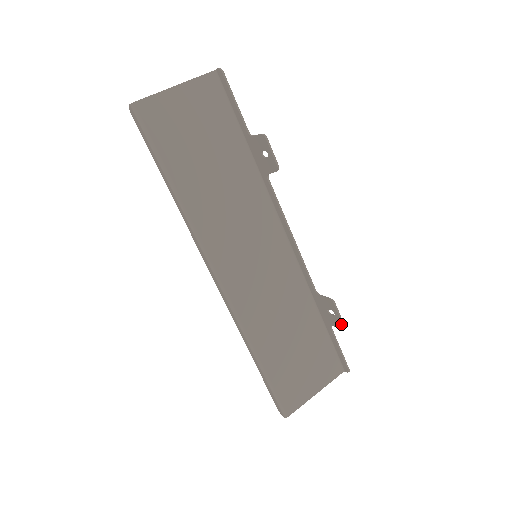
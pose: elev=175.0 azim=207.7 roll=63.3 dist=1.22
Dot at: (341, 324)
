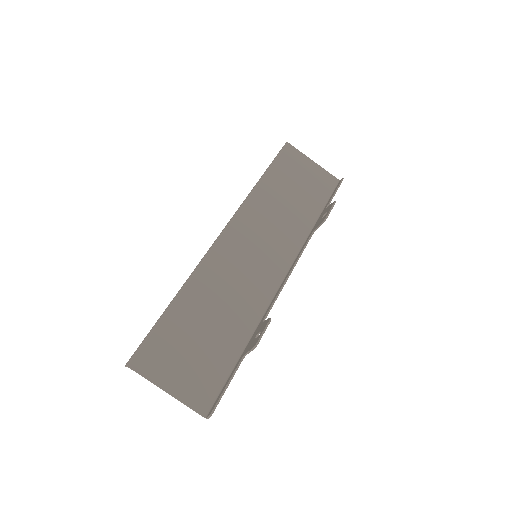
Dot at: (256, 342)
